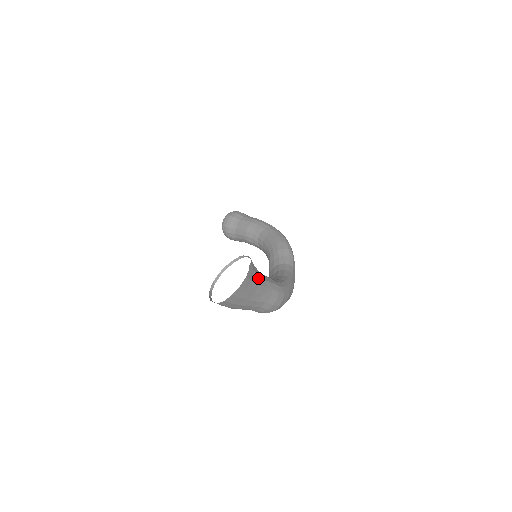
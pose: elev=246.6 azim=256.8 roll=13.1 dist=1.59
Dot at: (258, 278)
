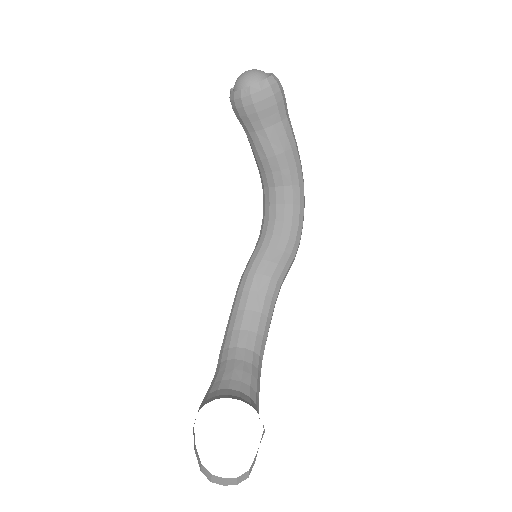
Dot at: occluded
